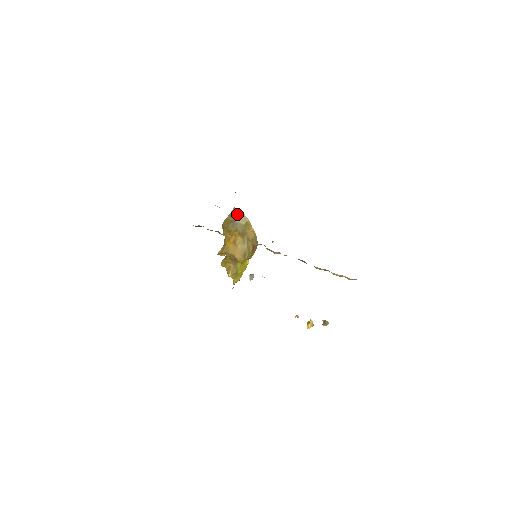
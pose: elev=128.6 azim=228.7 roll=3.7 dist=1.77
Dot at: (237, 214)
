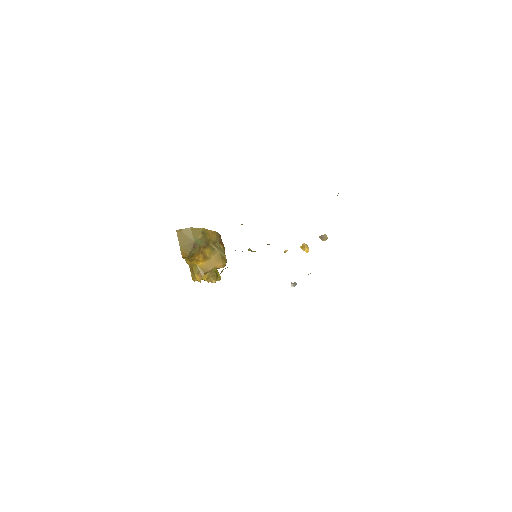
Dot at: (187, 234)
